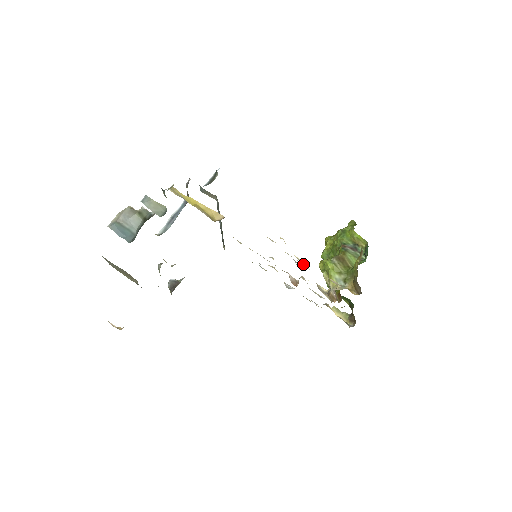
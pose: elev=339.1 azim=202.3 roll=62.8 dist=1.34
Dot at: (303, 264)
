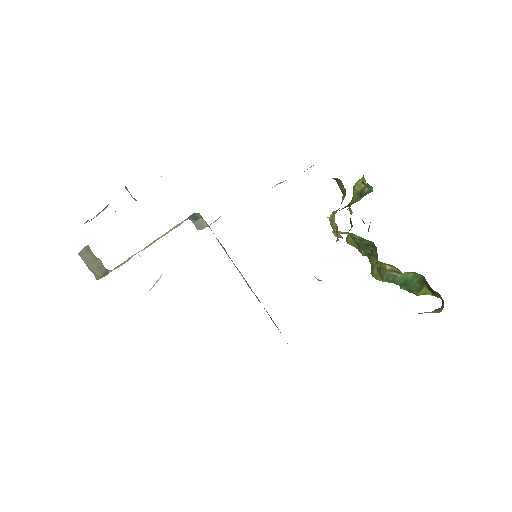
Dot at: occluded
